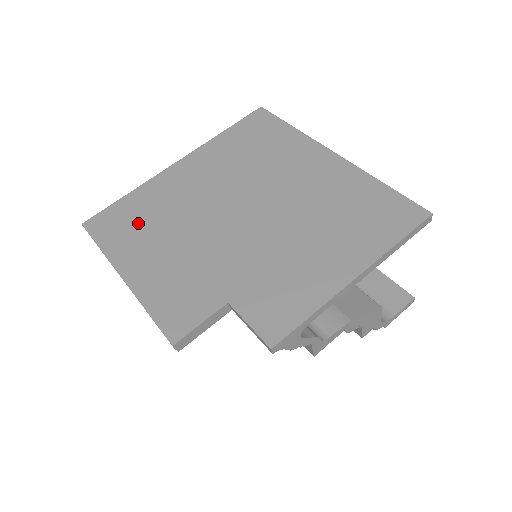
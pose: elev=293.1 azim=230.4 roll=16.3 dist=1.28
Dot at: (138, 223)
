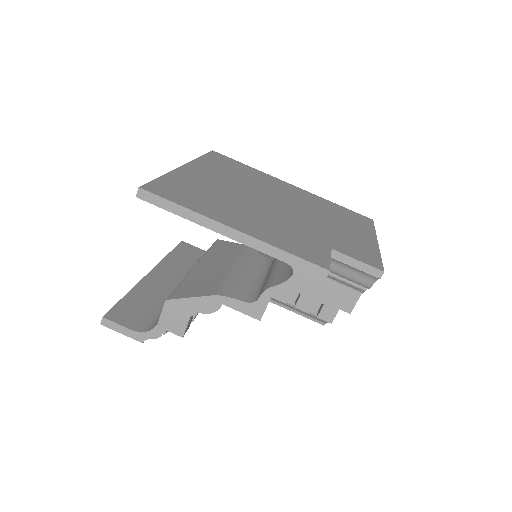
Dot at: (201, 196)
